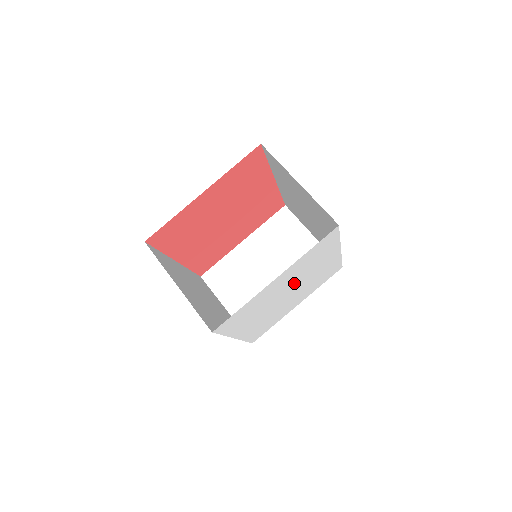
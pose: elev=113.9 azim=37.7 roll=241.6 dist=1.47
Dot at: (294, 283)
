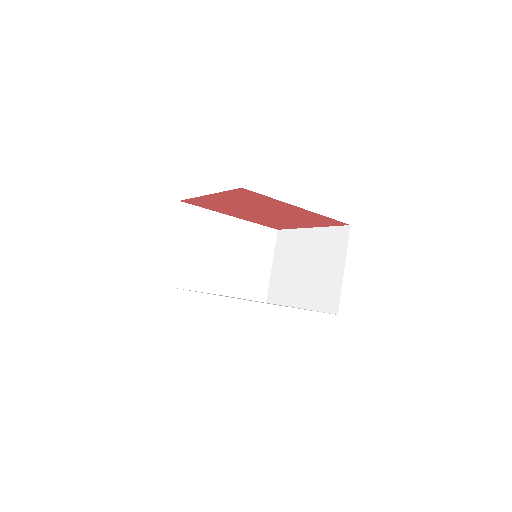
Dot at: occluded
